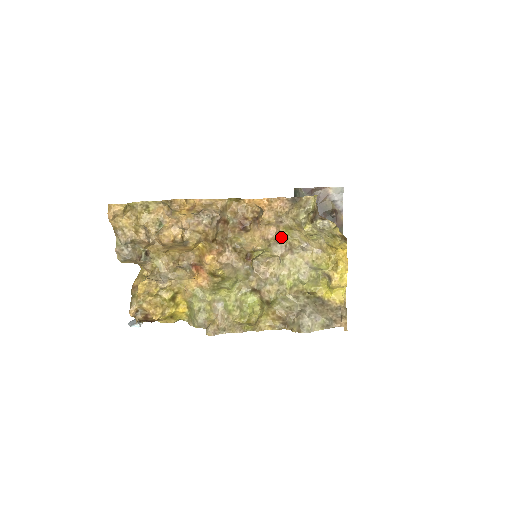
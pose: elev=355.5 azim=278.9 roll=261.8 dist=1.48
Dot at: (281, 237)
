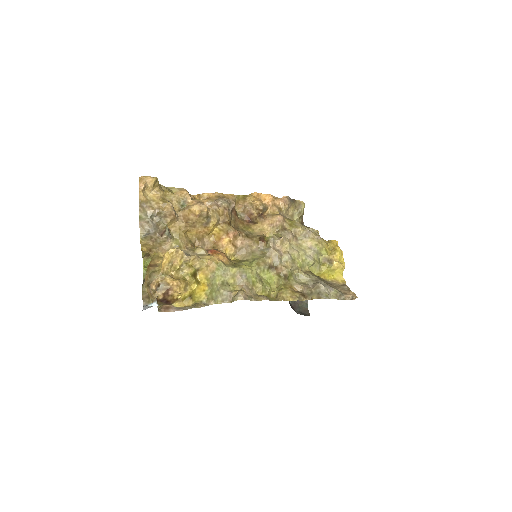
Dot at: (287, 225)
